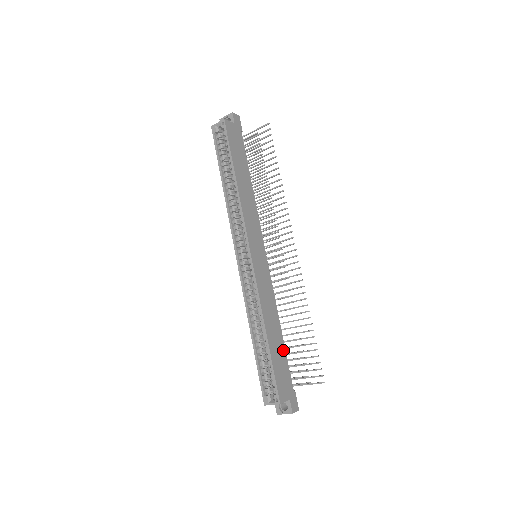
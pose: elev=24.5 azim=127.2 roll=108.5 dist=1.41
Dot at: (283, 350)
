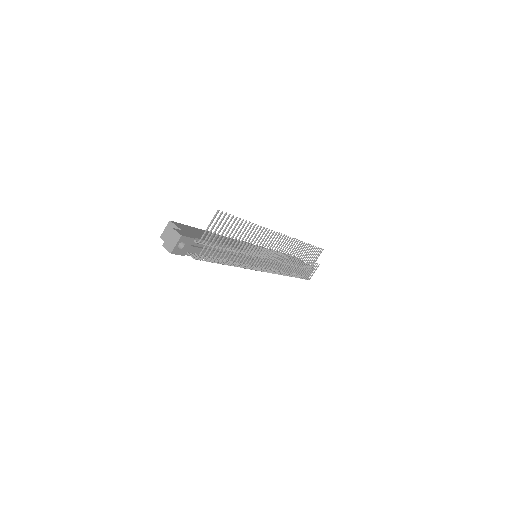
Dot at: occluded
